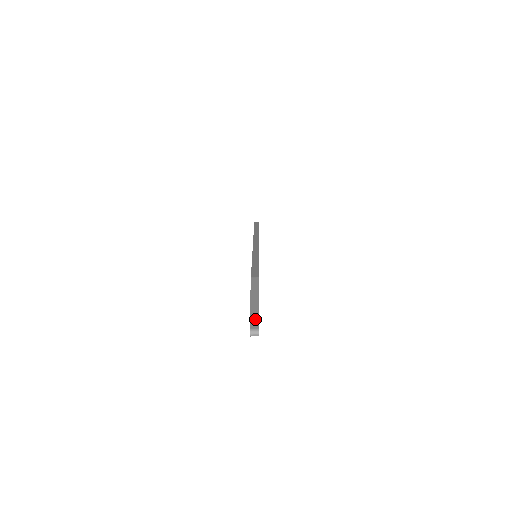
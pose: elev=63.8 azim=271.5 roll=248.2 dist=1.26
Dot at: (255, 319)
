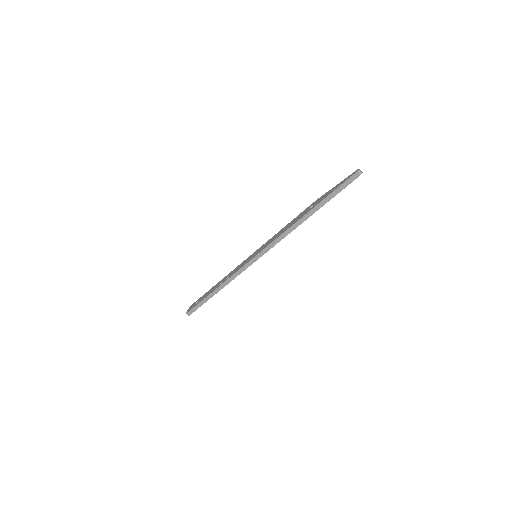
Dot at: occluded
